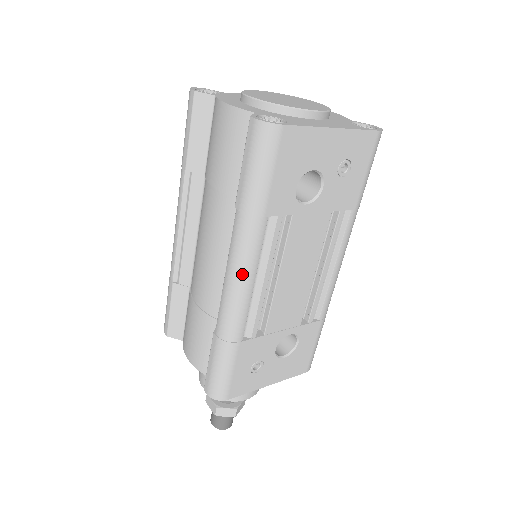
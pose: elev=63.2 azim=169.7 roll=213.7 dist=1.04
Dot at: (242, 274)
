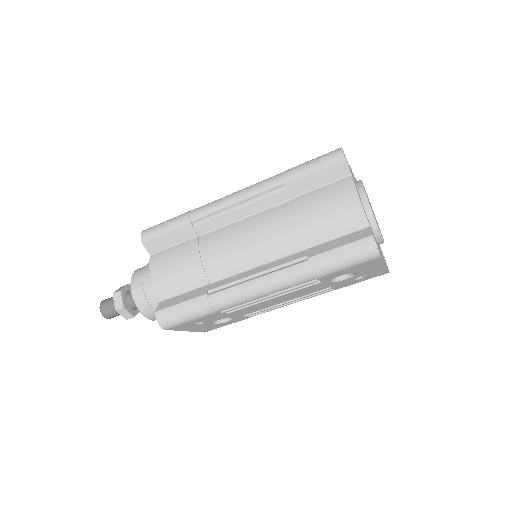
Dot at: (269, 290)
